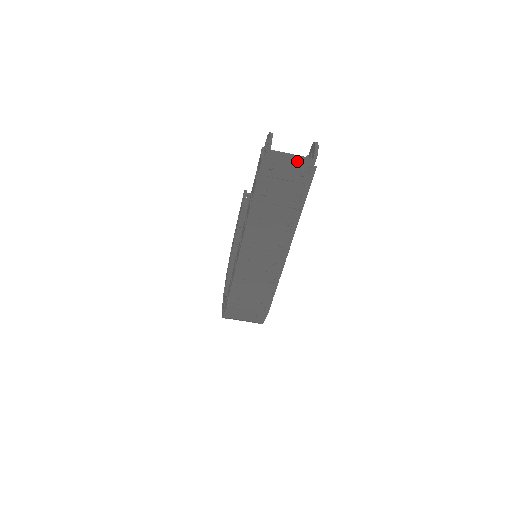
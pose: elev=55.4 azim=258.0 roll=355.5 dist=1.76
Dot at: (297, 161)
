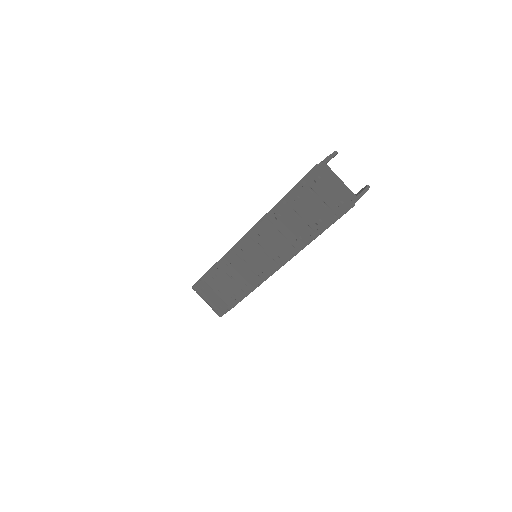
Dot at: (342, 189)
